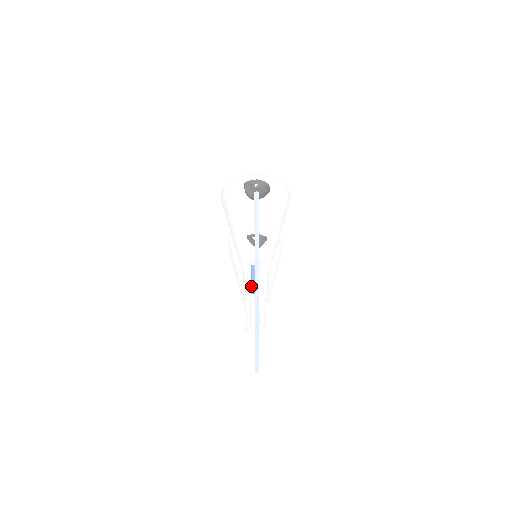
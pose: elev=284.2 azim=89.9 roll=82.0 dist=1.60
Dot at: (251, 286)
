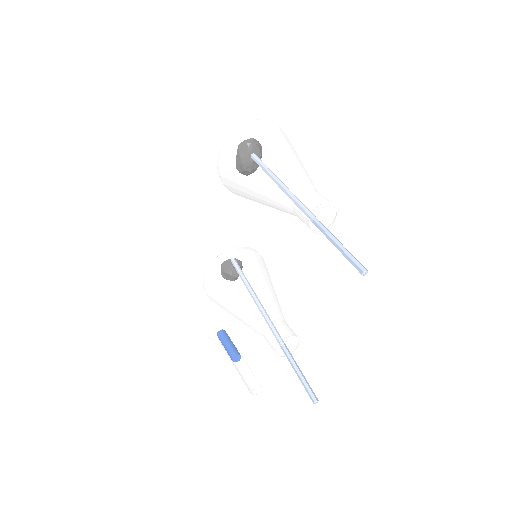
Dot at: (316, 200)
